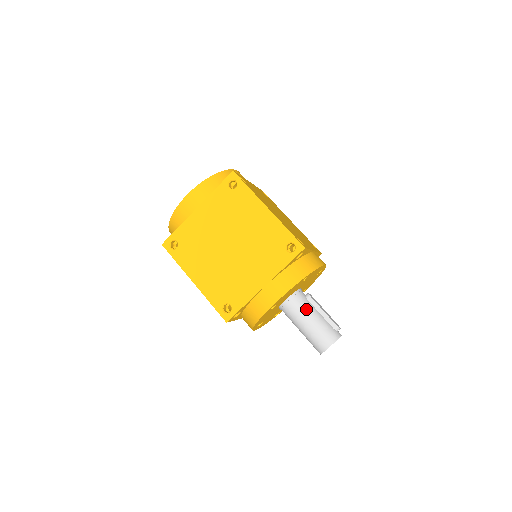
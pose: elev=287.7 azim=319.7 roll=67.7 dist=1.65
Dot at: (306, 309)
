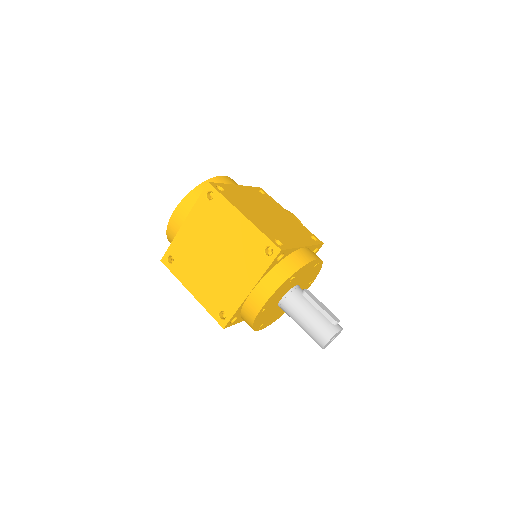
Dot at: (301, 306)
